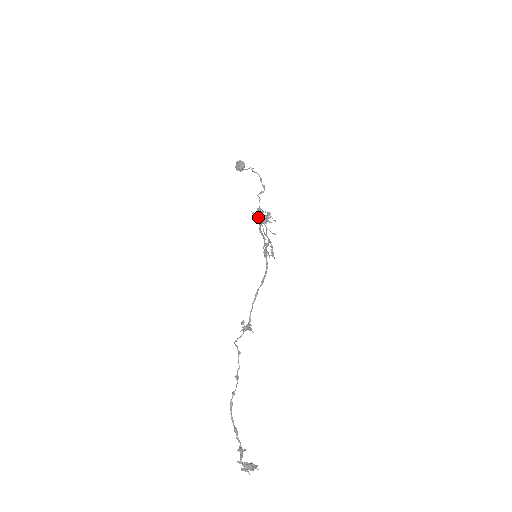
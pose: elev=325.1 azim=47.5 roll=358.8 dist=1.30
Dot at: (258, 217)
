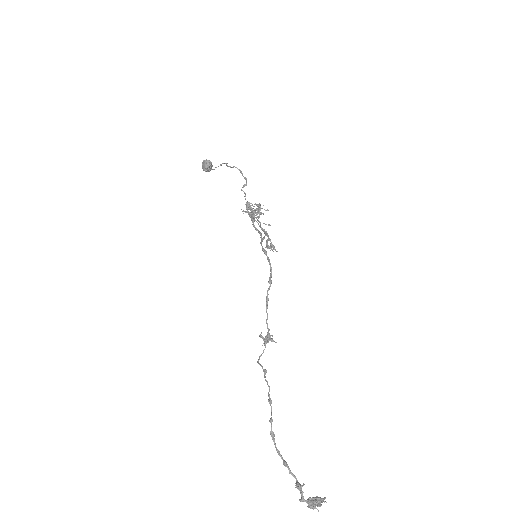
Dot at: (249, 213)
